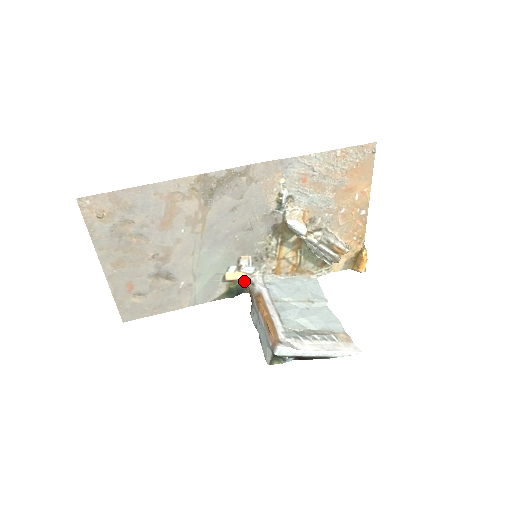
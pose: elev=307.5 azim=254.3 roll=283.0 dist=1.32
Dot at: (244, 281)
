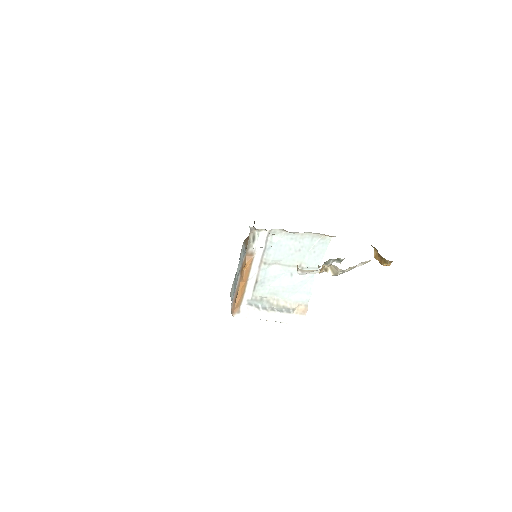
Dot at: (249, 226)
